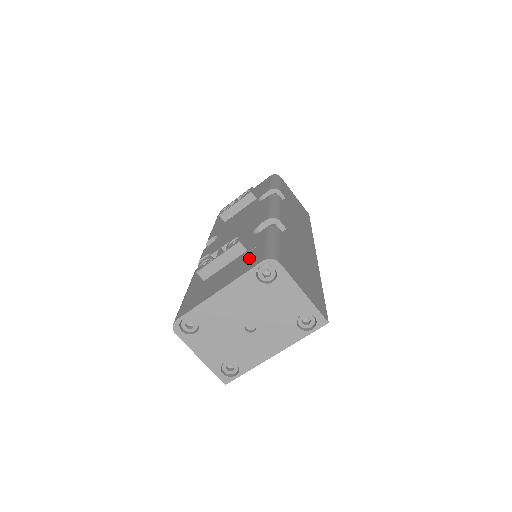
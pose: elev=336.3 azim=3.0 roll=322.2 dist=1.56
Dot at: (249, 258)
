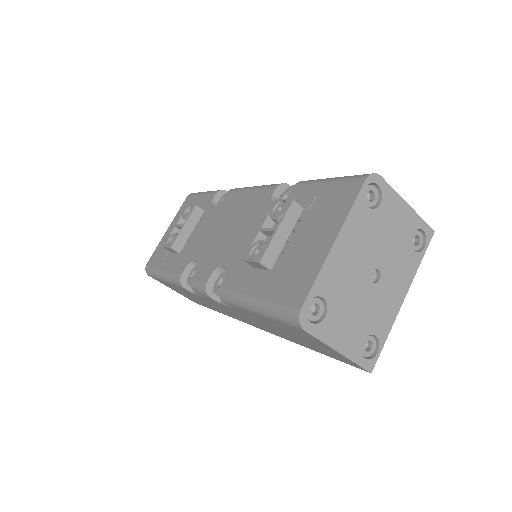
Dot at: (328, 201)
